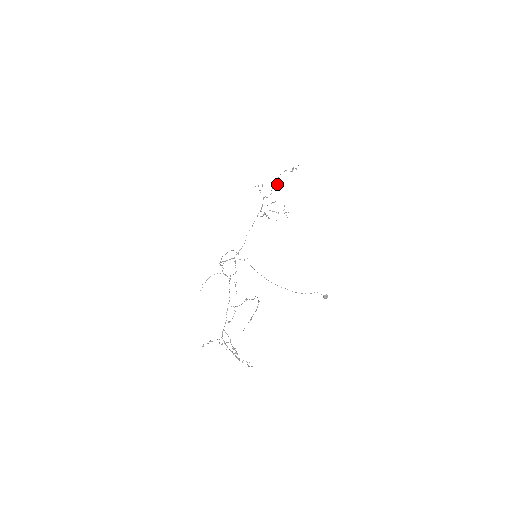
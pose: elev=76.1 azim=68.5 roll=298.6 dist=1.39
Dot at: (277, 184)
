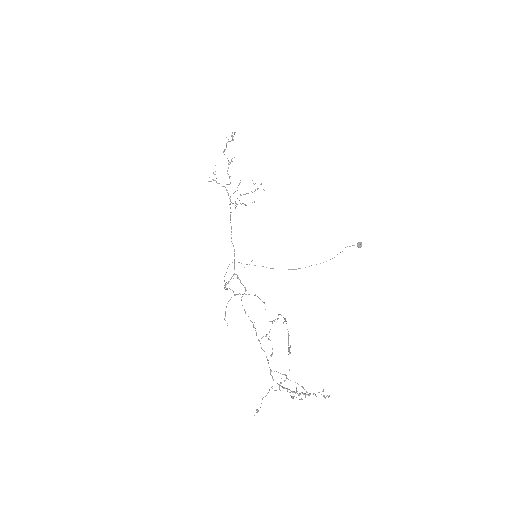
Dot at: (229, 164)
